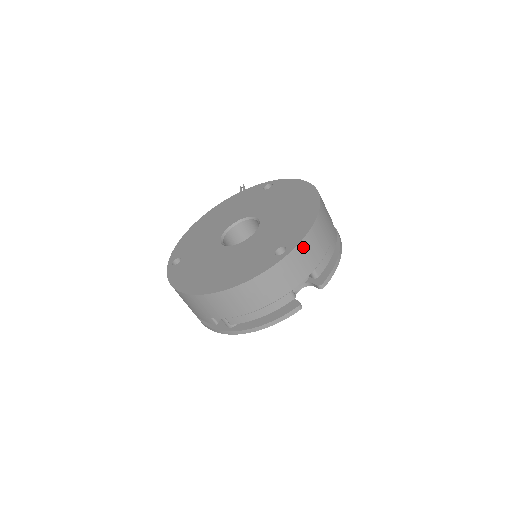
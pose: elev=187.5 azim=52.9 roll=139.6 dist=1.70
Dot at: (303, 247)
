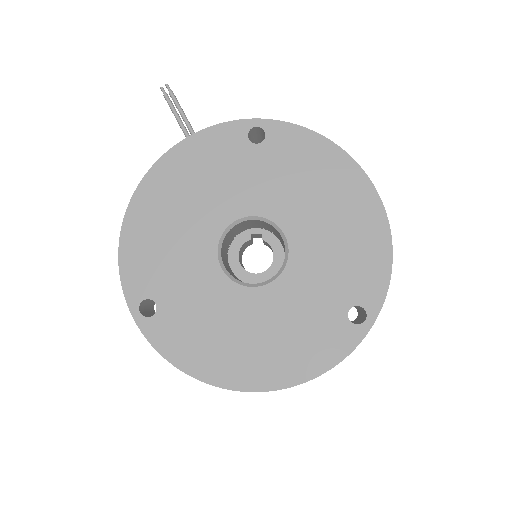
Dot at: occluded
